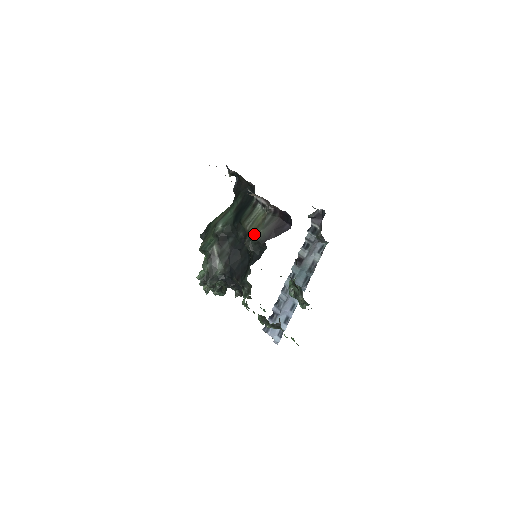
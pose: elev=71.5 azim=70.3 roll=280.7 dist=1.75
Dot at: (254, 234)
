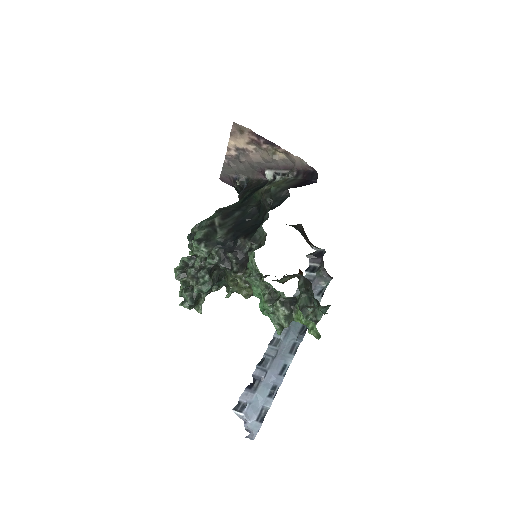
Dot at: (275, 186)
